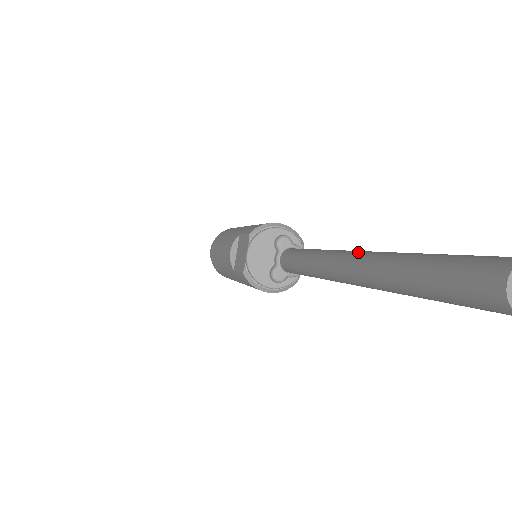
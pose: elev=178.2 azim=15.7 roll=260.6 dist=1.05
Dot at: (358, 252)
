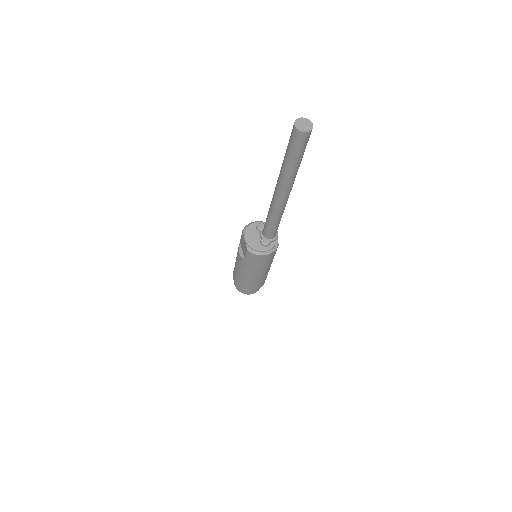
Dot at: occluded
